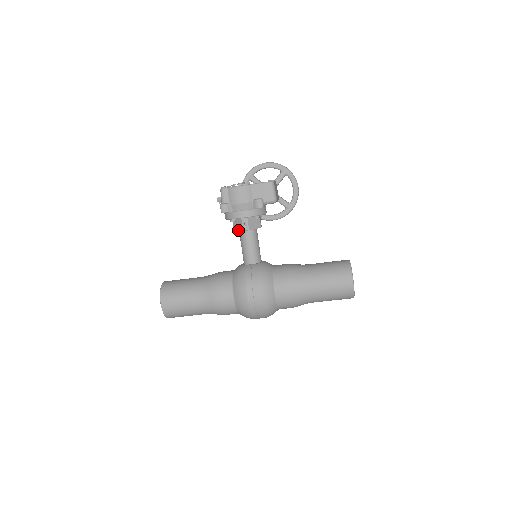
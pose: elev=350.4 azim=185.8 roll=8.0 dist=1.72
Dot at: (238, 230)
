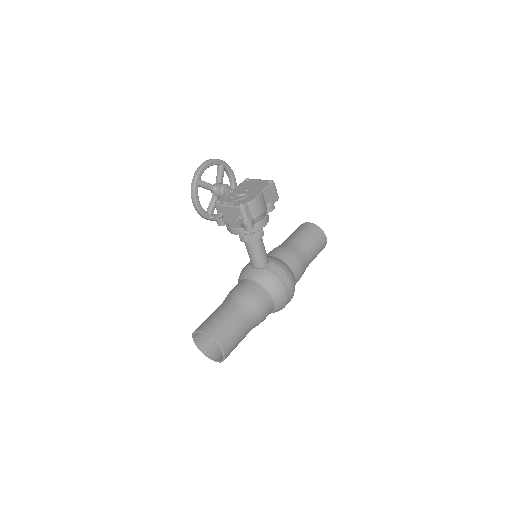
Dot at: (253, 240)
